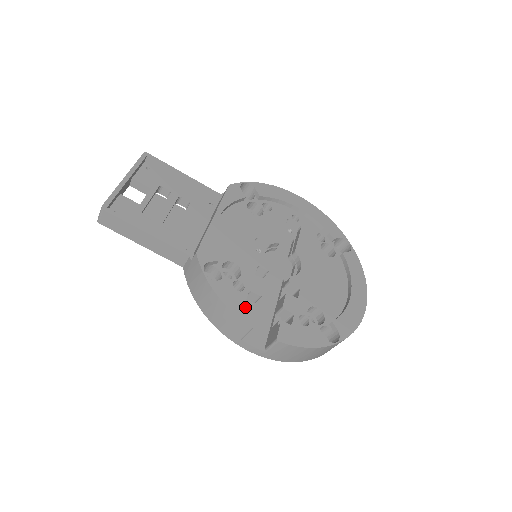
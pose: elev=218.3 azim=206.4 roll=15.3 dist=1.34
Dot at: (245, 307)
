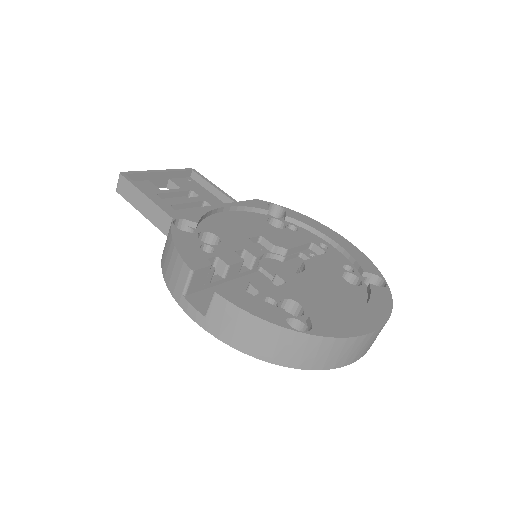
Dot at: (197, 256)
